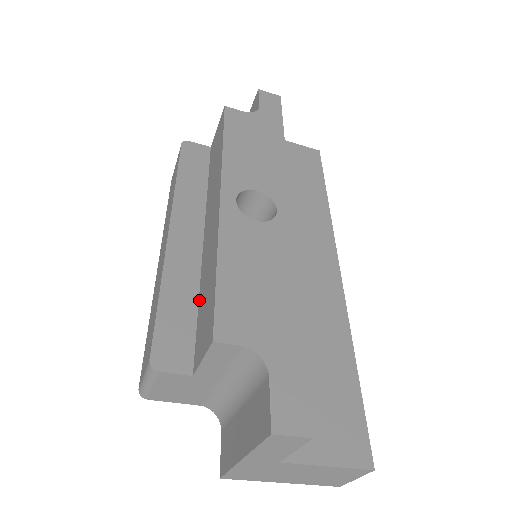
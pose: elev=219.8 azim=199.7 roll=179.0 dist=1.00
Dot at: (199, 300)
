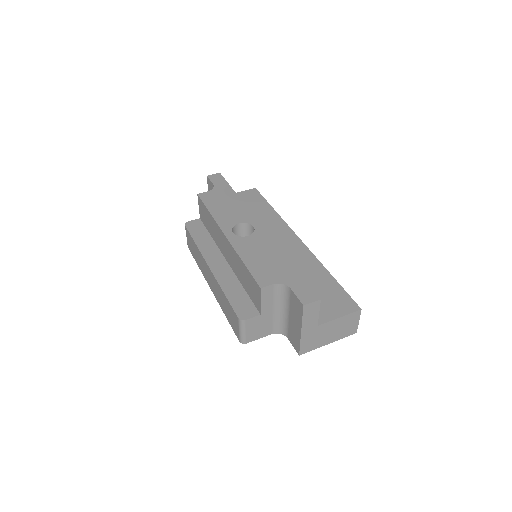
Dot at: (243, 286)
